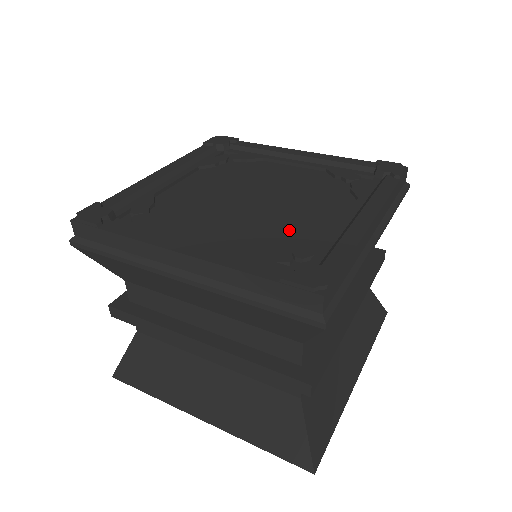
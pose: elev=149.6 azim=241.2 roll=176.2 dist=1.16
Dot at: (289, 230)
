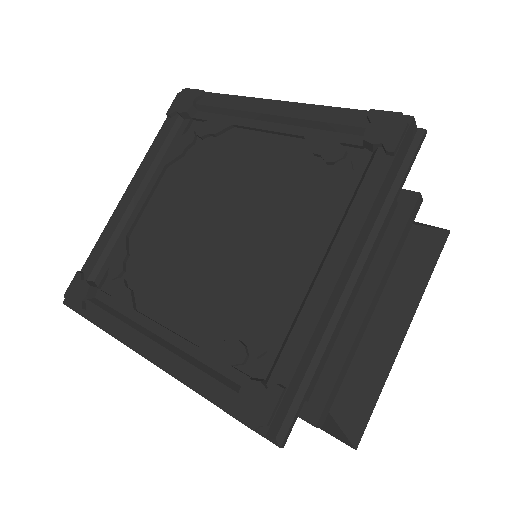
Dot at: (250, 292)
